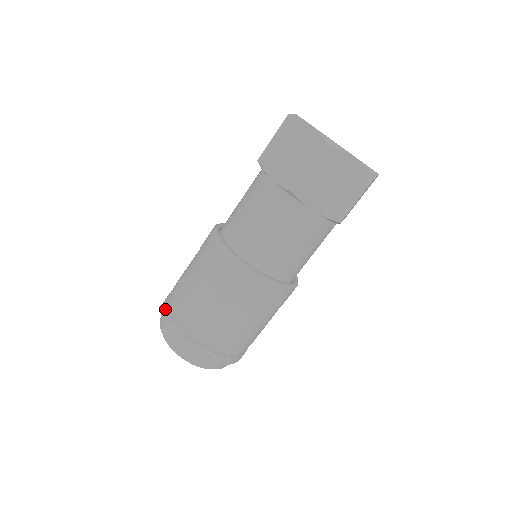
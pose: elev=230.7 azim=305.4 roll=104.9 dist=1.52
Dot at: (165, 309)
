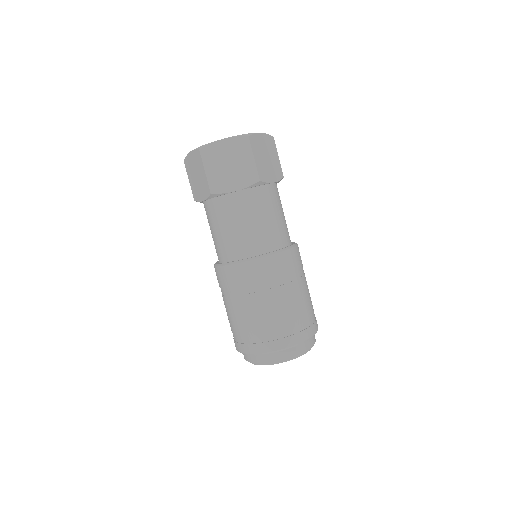
Dot at: (234, 342)
